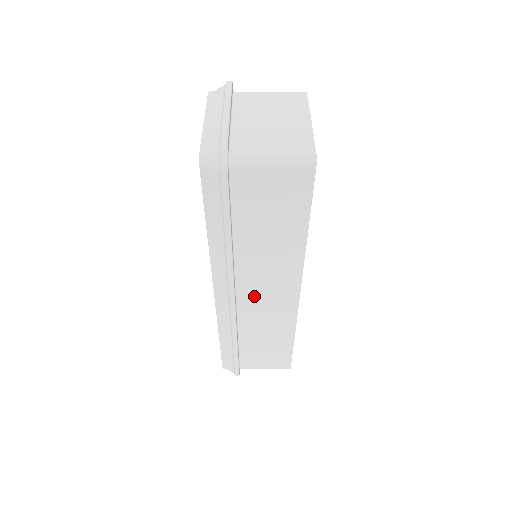
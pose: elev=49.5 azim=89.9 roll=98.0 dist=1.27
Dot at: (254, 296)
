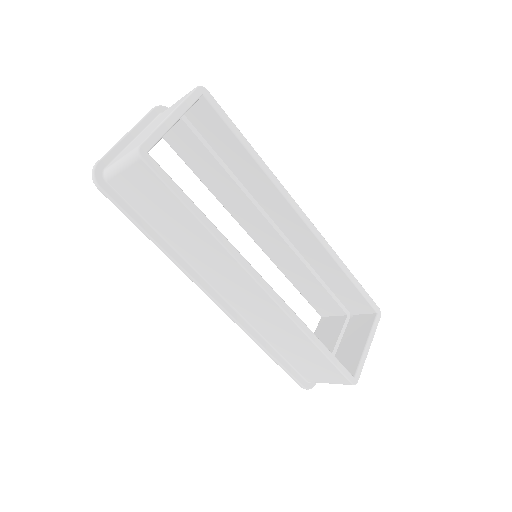
Dot at: (234, 295)
